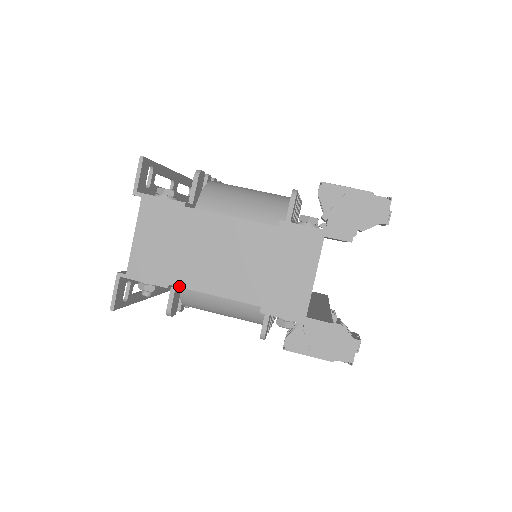
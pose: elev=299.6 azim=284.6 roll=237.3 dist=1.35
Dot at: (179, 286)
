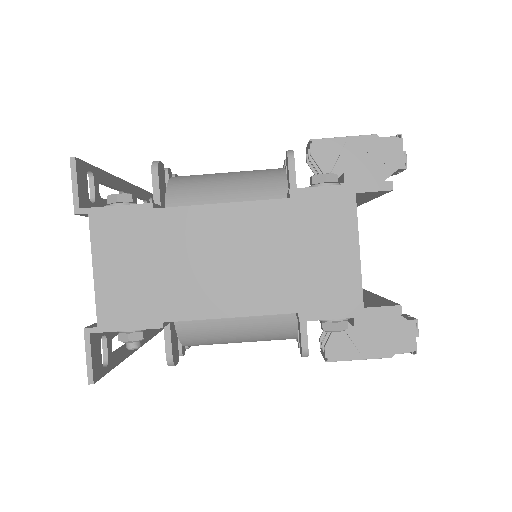
Dot at: (177, 320)
